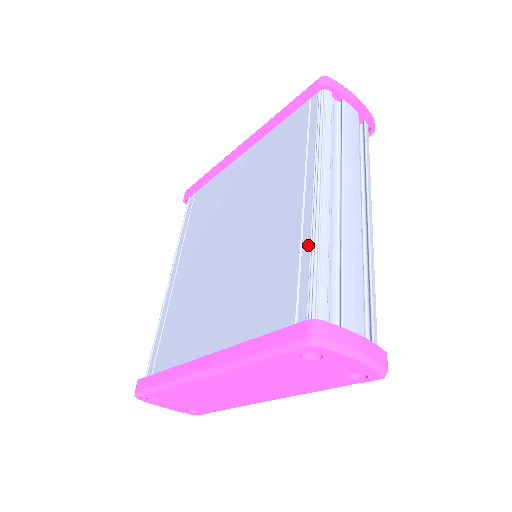
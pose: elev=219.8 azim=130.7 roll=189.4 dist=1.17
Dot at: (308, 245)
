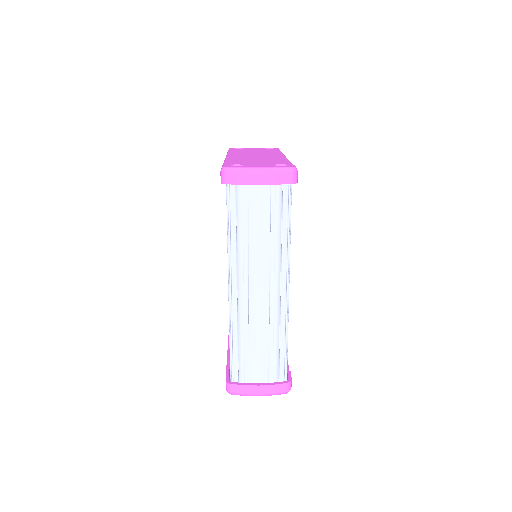
Dot at: occluded
